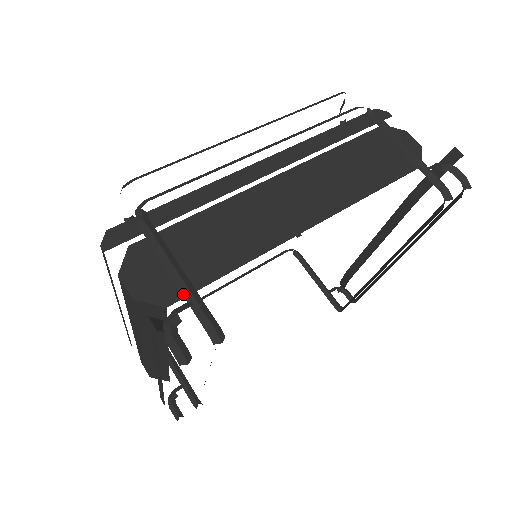
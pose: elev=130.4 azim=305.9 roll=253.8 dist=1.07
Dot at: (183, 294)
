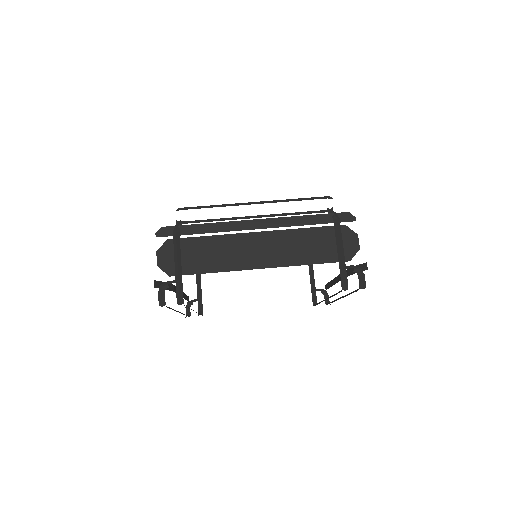
Dot at: (176, 276)
